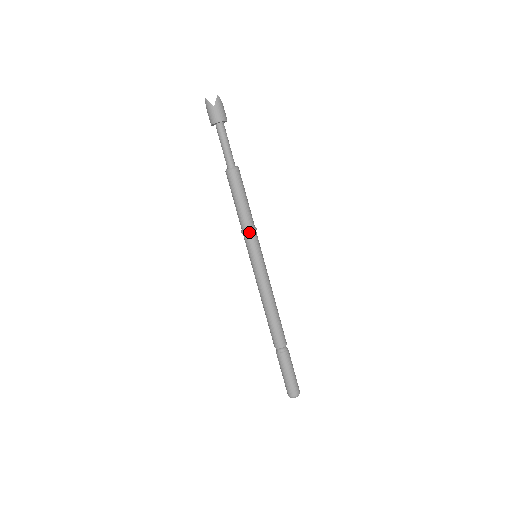
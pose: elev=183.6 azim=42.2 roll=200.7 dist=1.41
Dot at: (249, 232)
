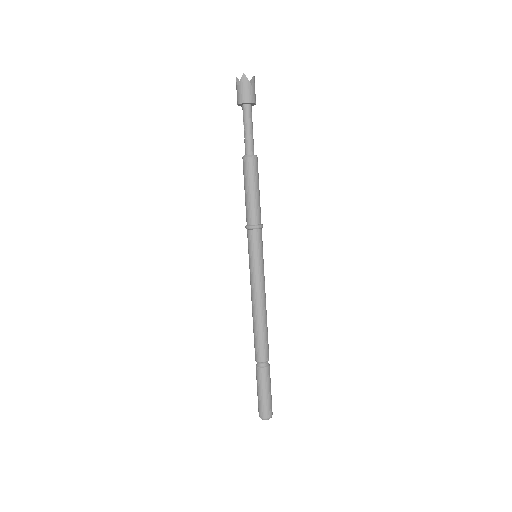
Dot at: (260, 228)
